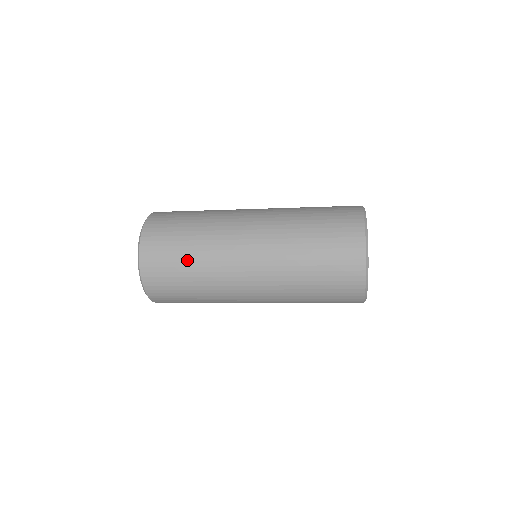
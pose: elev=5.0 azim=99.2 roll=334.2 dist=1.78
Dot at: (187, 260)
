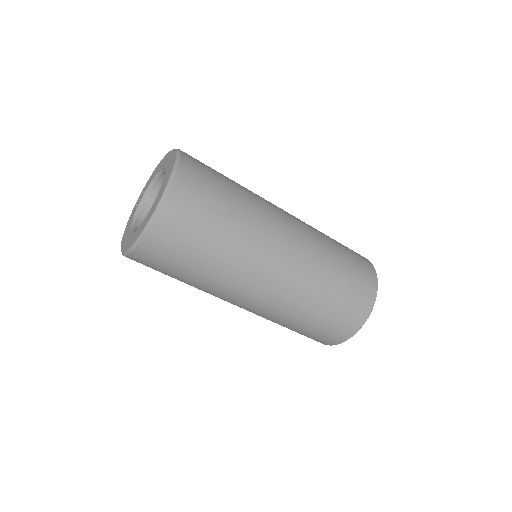
Dot at: (233, 189)
